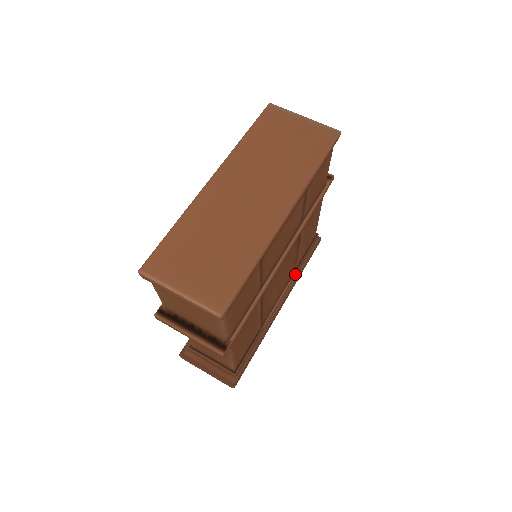
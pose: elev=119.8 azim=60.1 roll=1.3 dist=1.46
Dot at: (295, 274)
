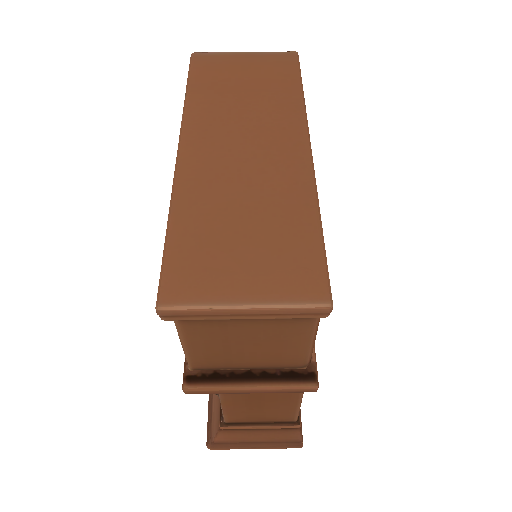
Dot at: occluded
